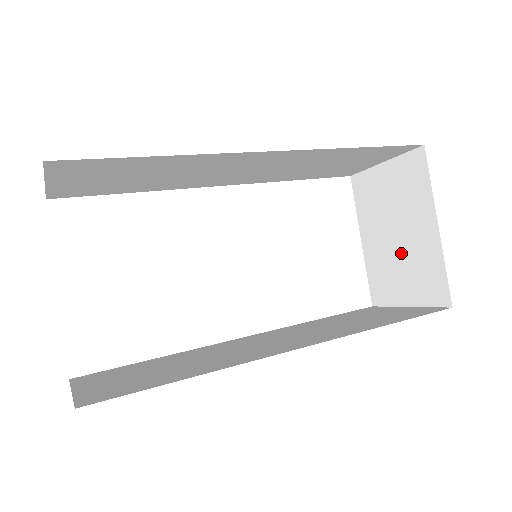
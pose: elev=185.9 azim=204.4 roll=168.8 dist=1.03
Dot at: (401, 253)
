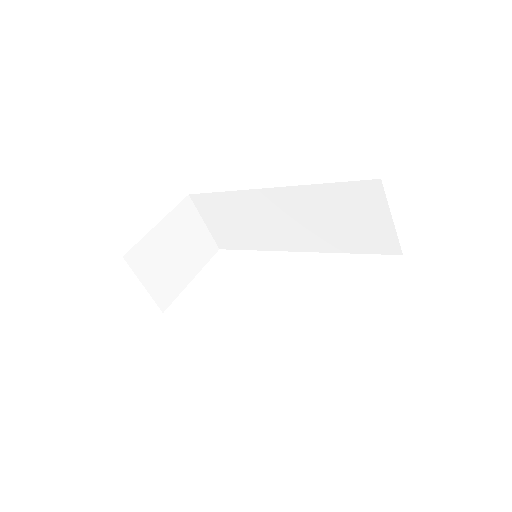
Dot at: occluded
